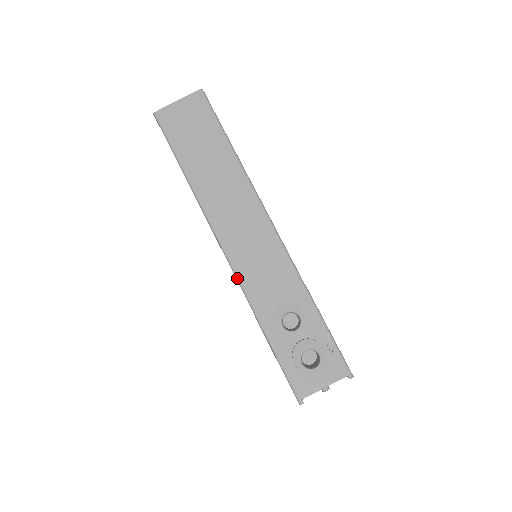
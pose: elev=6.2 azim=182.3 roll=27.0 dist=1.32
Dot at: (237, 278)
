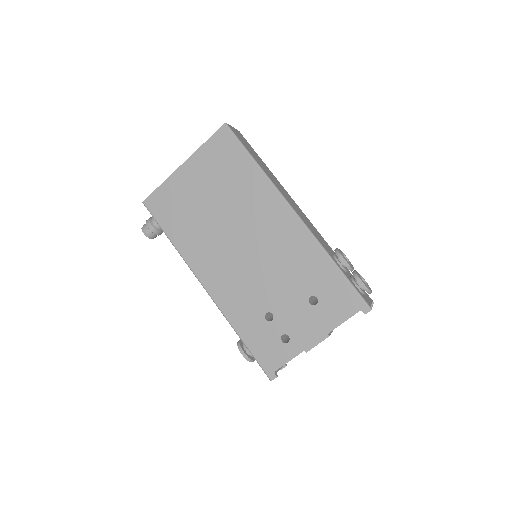
Dot at: (309, 229)
